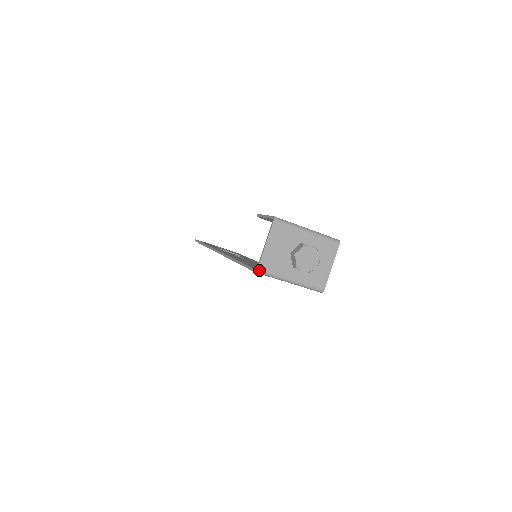
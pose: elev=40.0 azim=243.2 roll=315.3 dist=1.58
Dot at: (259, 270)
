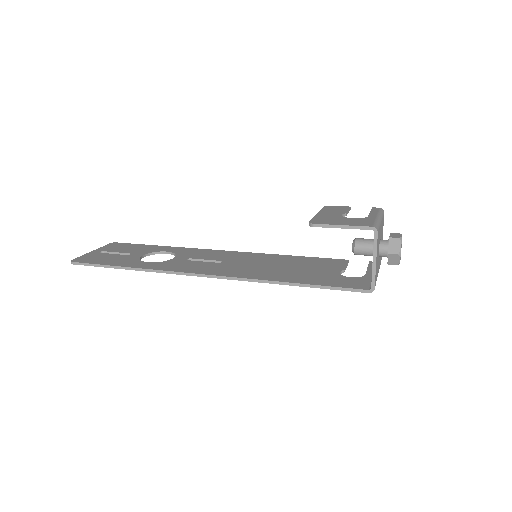
Dot at: (374, 289)
